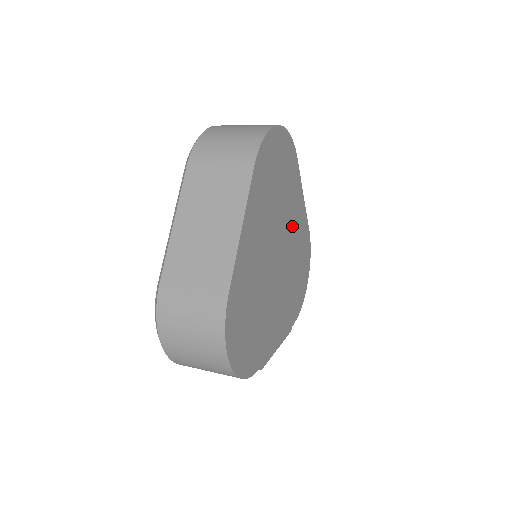
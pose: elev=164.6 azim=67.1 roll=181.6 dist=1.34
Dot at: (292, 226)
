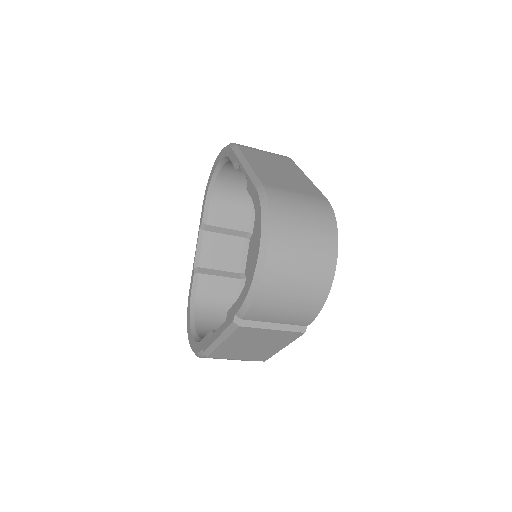
Dot at: occluded
